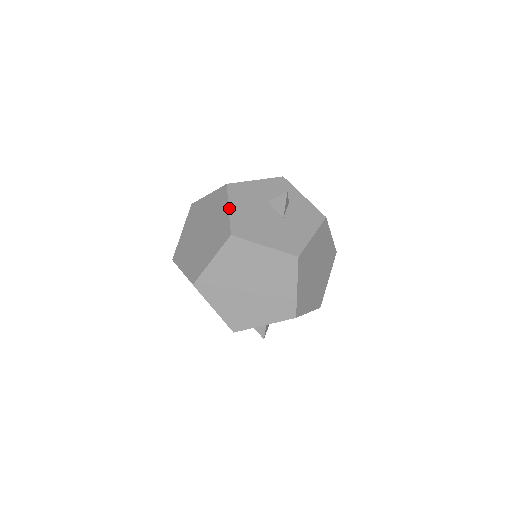
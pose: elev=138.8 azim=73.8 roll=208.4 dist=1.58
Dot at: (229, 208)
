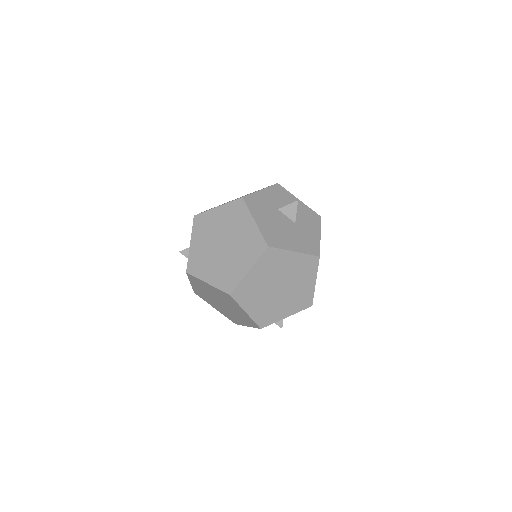
Dot at: (255, 221)
